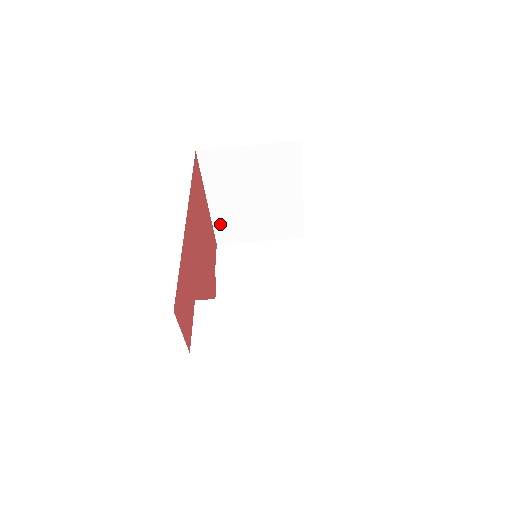
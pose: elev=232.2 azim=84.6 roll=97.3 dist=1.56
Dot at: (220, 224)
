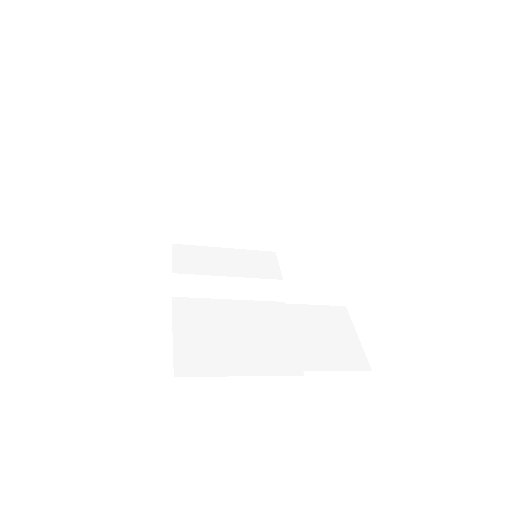
Dot at: (185, 217)
